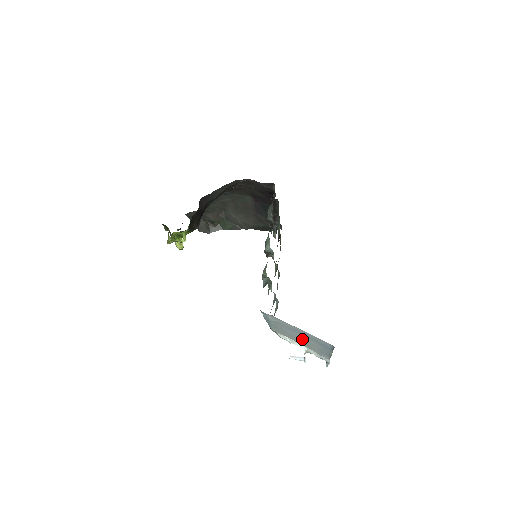
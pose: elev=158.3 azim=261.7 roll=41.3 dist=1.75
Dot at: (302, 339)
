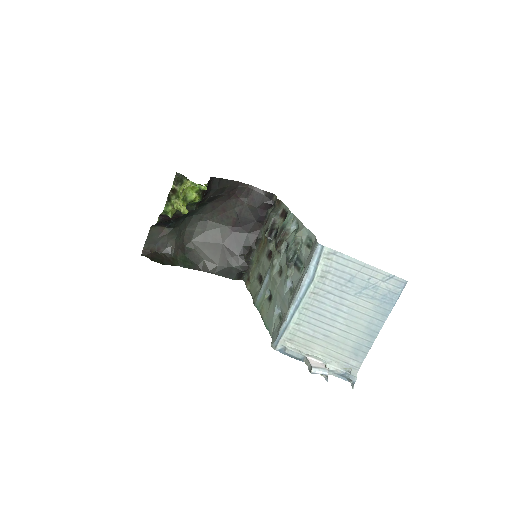
Dot at: (341, 318)
